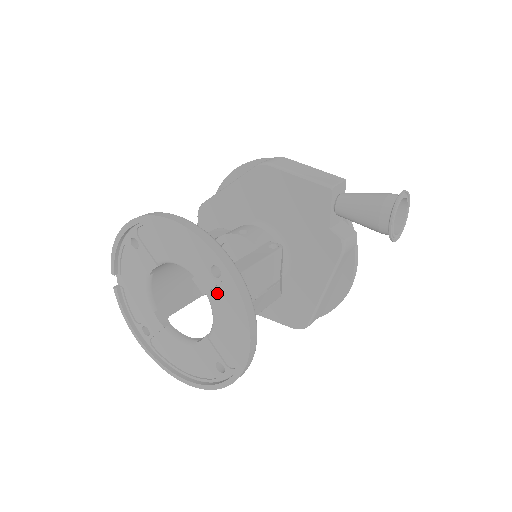
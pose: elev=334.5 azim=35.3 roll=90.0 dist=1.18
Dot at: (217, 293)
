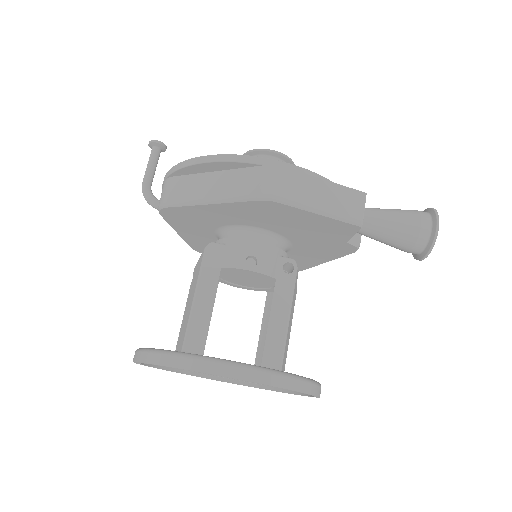
Dot at: occluded
